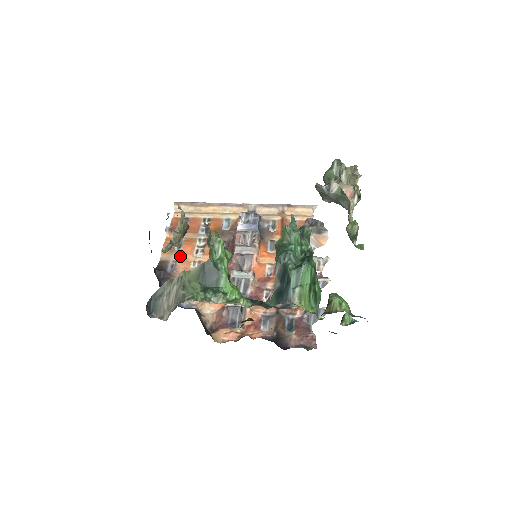
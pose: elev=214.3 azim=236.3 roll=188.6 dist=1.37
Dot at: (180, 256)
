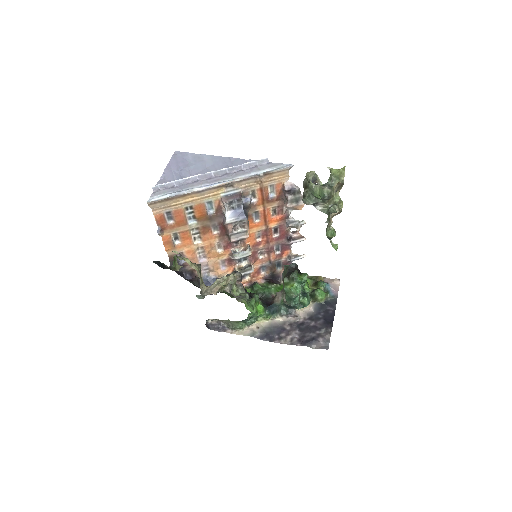
Dot at: (183, 248)
